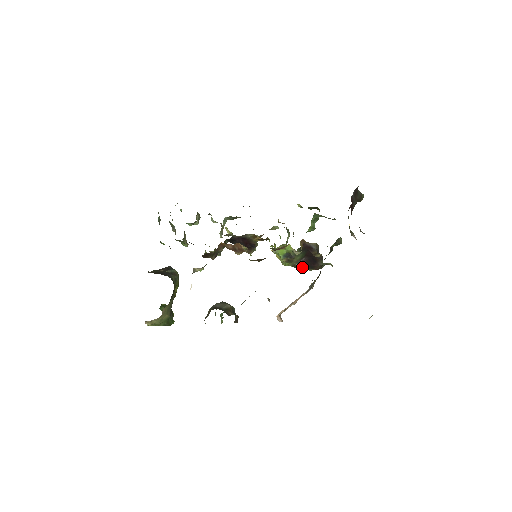
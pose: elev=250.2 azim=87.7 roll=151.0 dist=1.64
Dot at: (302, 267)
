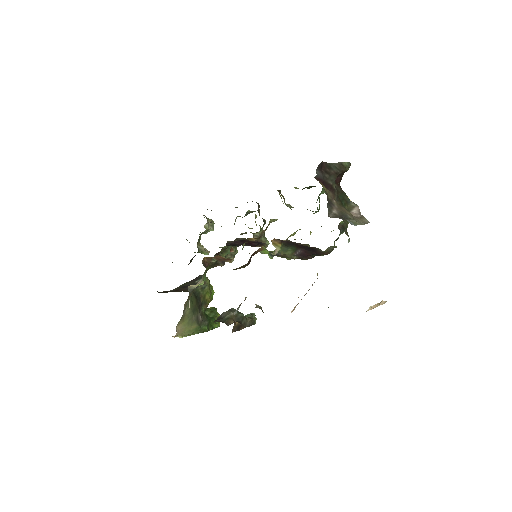
Dot at: (306, 257)
